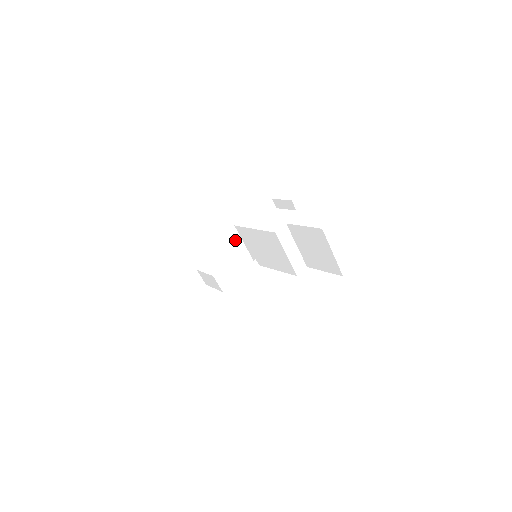
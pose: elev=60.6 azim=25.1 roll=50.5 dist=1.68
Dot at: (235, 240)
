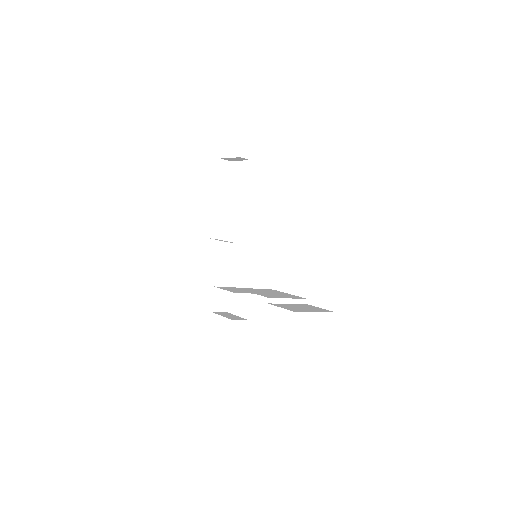
Dot at: (229, 254)
